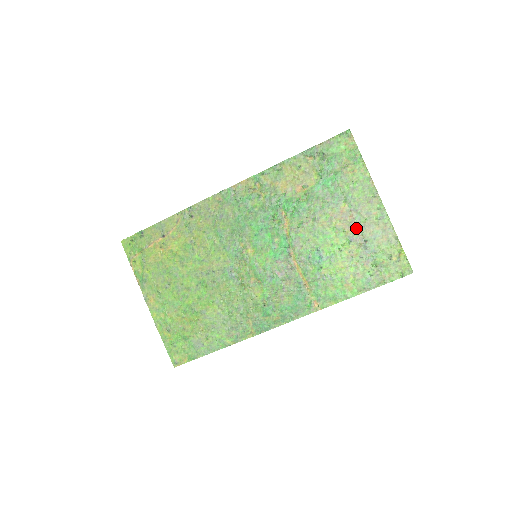
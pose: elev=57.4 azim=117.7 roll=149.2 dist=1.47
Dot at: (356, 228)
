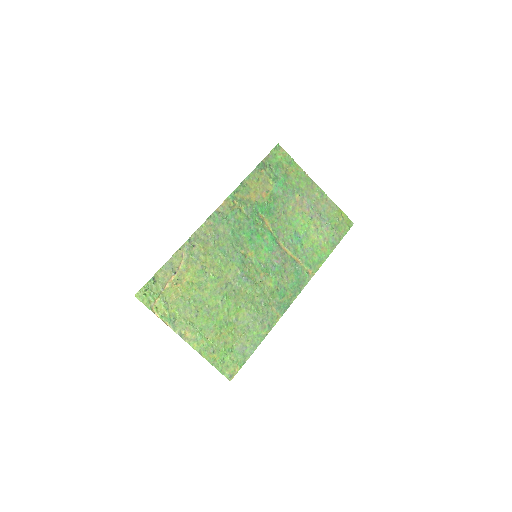
Dot at: (311, 208)
